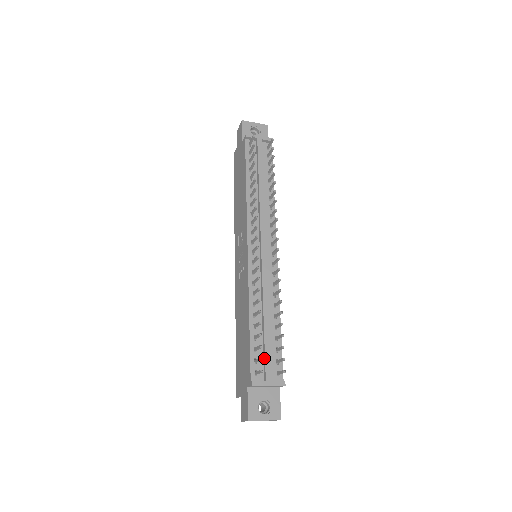
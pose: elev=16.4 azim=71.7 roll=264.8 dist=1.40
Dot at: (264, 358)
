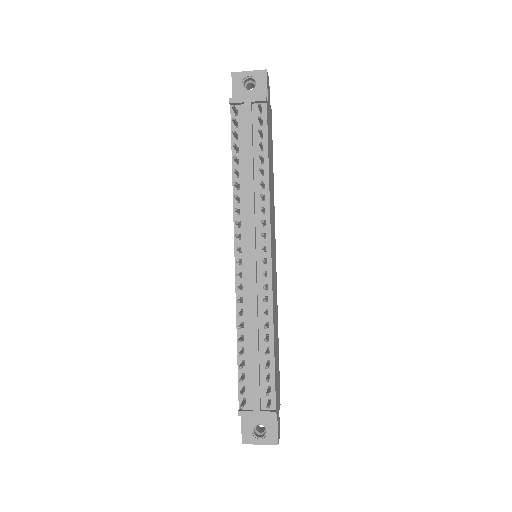
Dot at: (252, 386)
